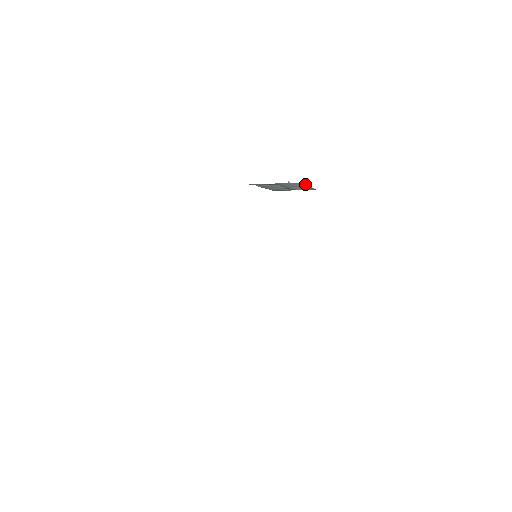
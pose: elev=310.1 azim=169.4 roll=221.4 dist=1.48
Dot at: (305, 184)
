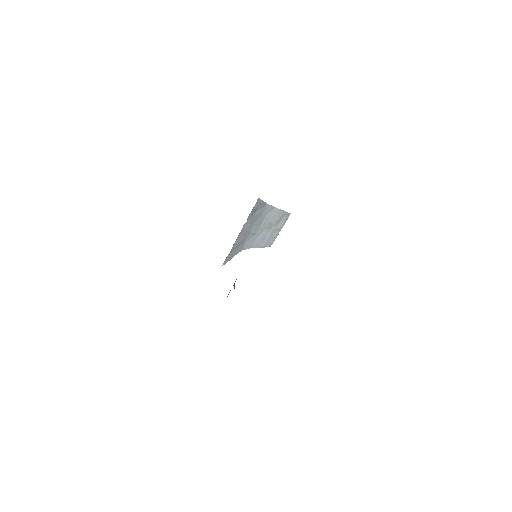
Dot at: (277, 209)
